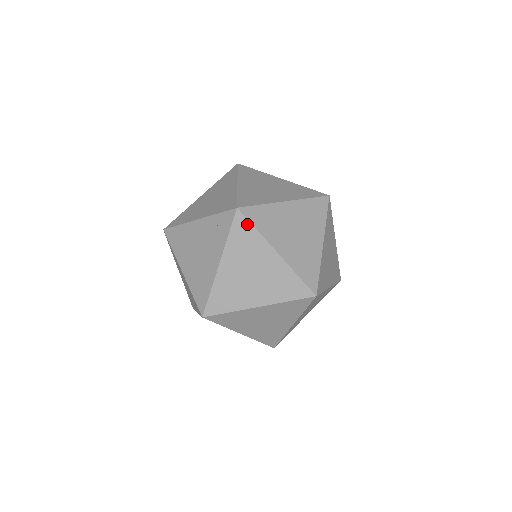
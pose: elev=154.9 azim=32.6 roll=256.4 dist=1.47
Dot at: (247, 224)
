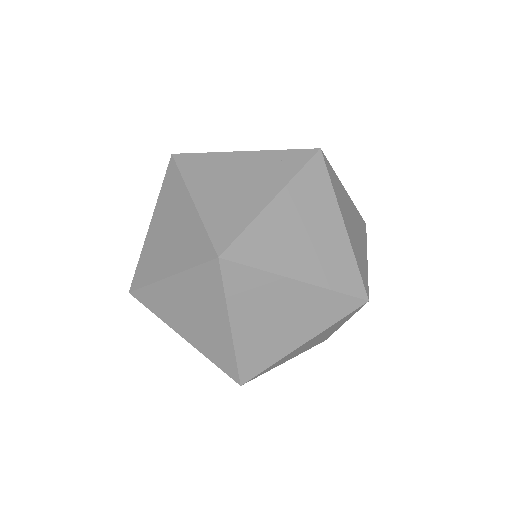
Dot at: (324, 172)
